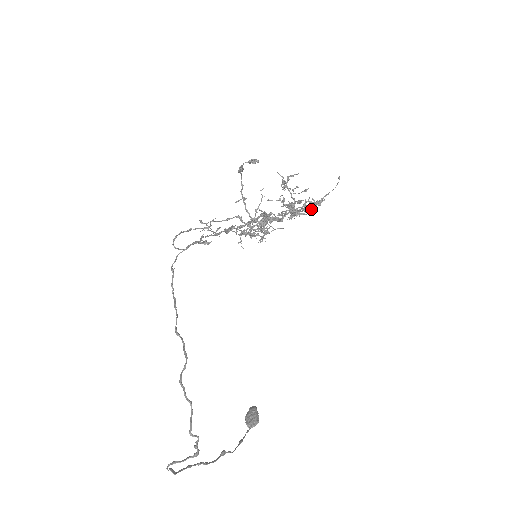
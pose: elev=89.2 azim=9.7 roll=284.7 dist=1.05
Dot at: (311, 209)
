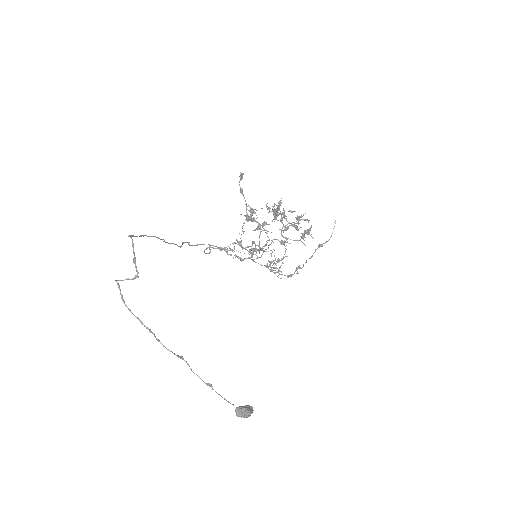
Dot at: (296, 223)
